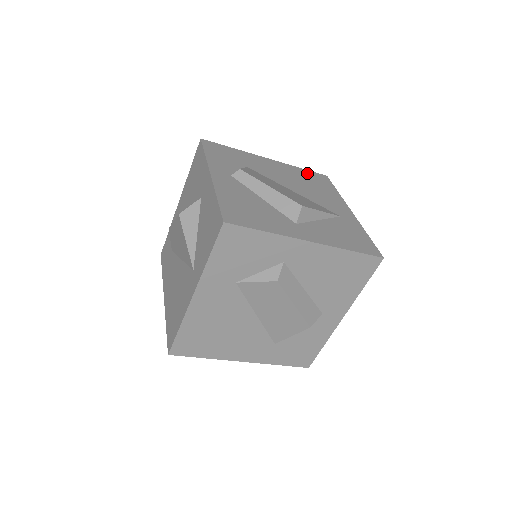
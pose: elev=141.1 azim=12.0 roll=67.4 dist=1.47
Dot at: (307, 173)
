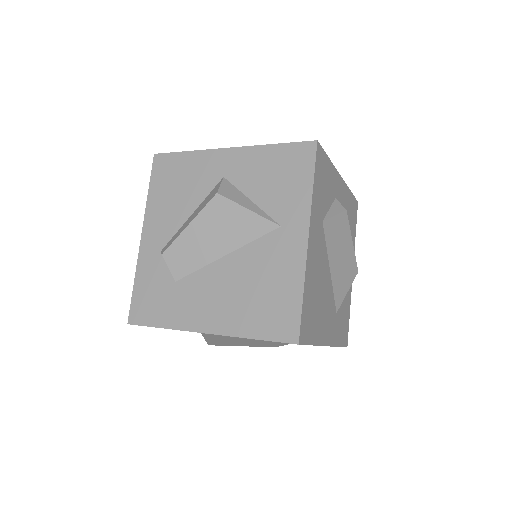
Dot at: occluded
